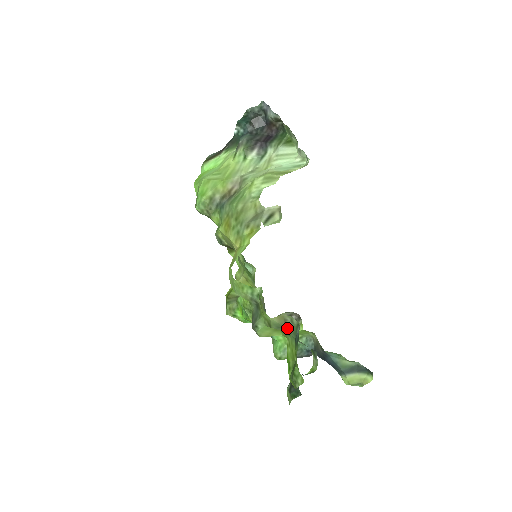
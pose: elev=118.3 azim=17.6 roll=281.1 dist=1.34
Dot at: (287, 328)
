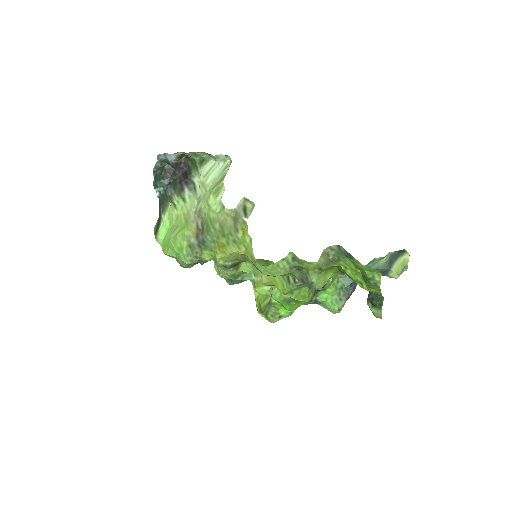
Dot at: (333, 258)
